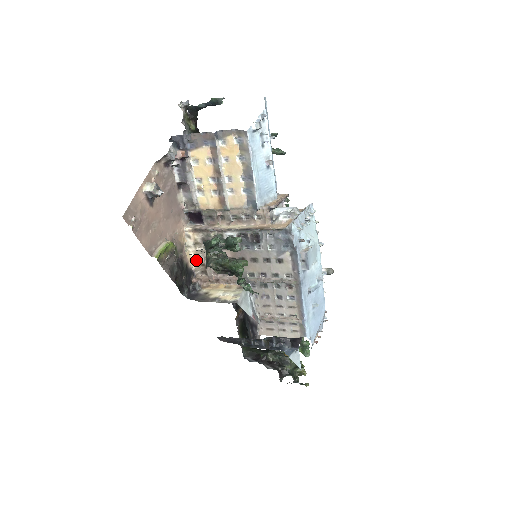
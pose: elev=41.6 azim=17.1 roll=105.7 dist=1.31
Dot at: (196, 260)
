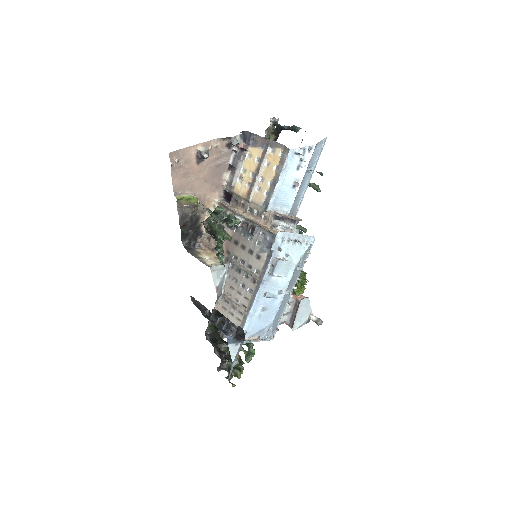
Dot at: occluded
